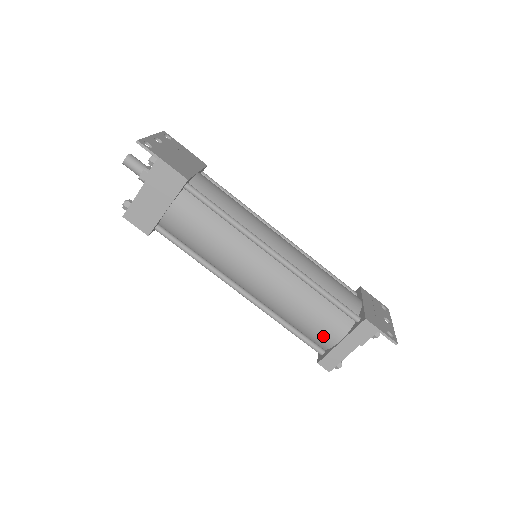
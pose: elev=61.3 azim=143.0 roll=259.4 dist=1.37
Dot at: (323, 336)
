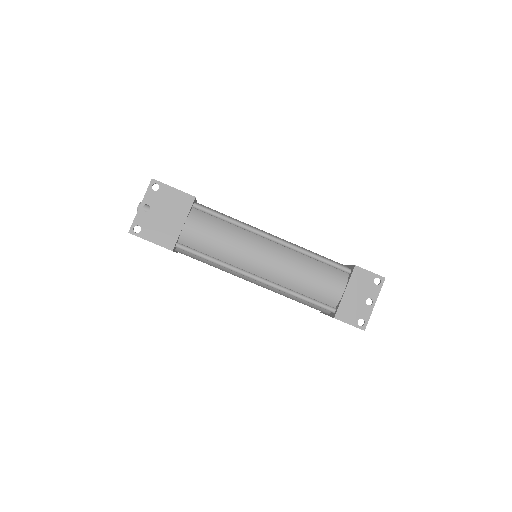
Dot at: occluded
